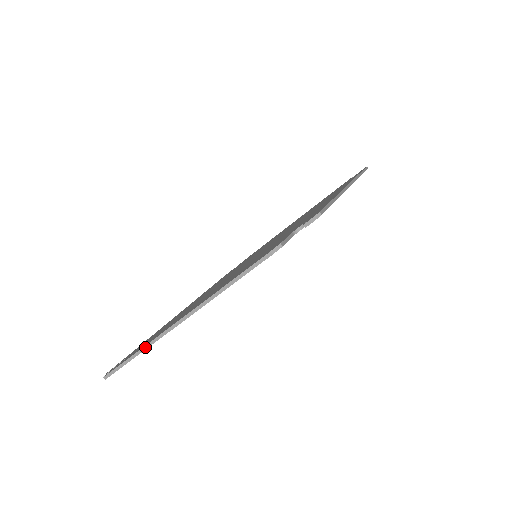
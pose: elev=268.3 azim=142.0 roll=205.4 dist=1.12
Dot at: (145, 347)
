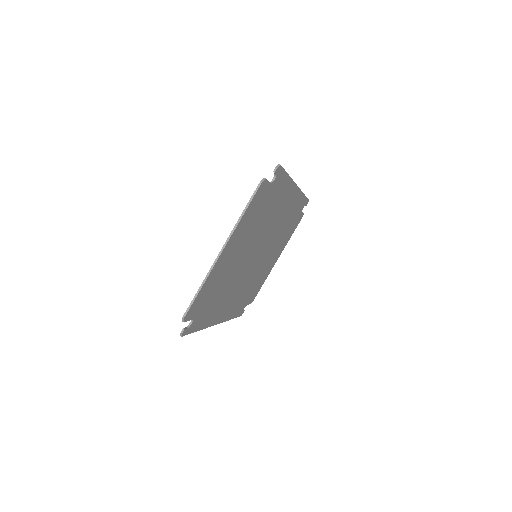
Dot at: (206, 278)
